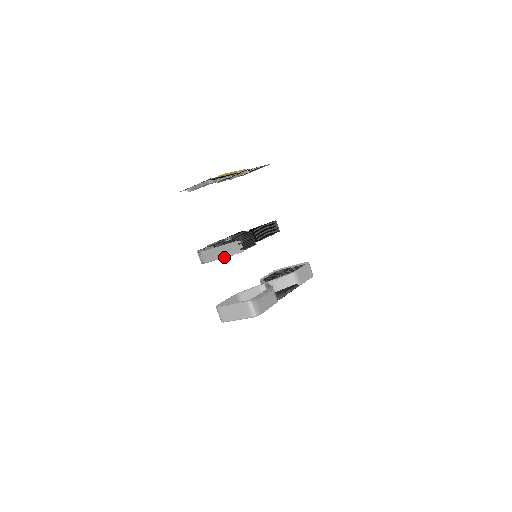
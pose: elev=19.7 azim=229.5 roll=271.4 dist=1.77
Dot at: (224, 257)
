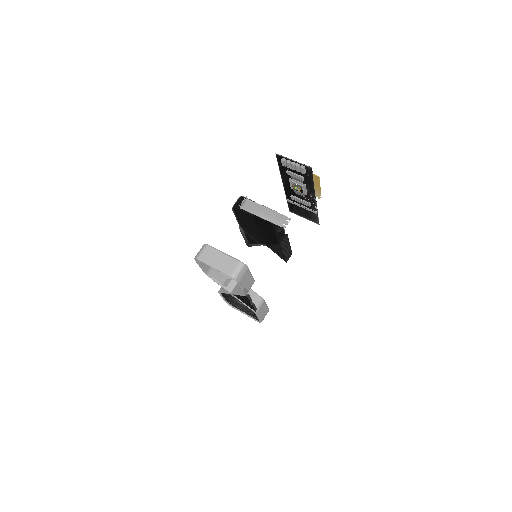
Dot at: (262, 217)
